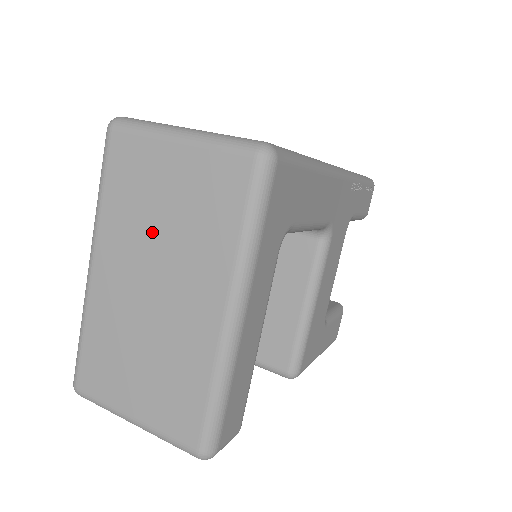
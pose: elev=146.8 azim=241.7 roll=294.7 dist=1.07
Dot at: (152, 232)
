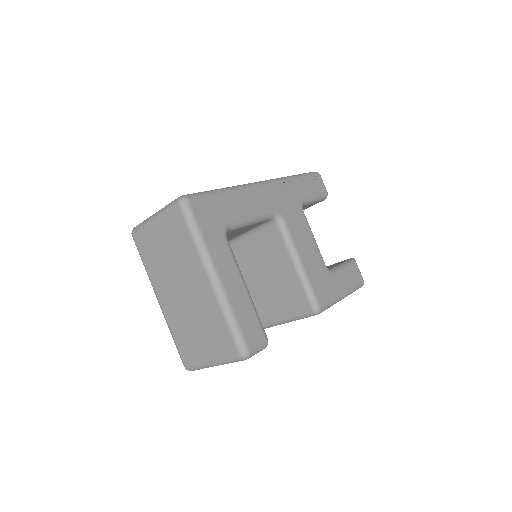
Dot at: (168, 266)
